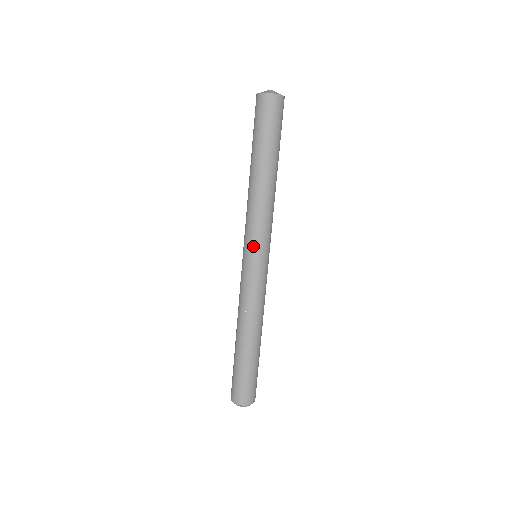
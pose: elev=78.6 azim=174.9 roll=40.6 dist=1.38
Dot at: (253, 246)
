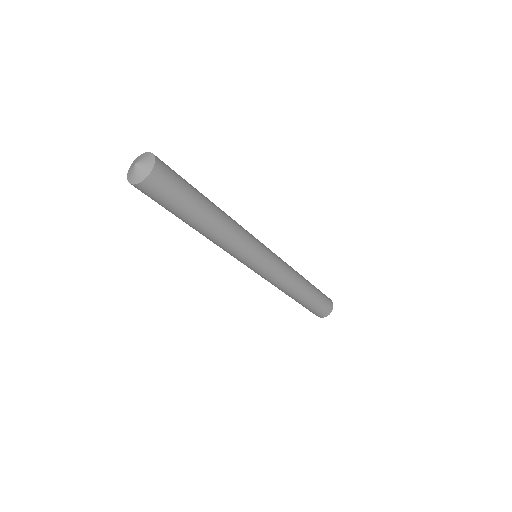
Dot at: occluded
